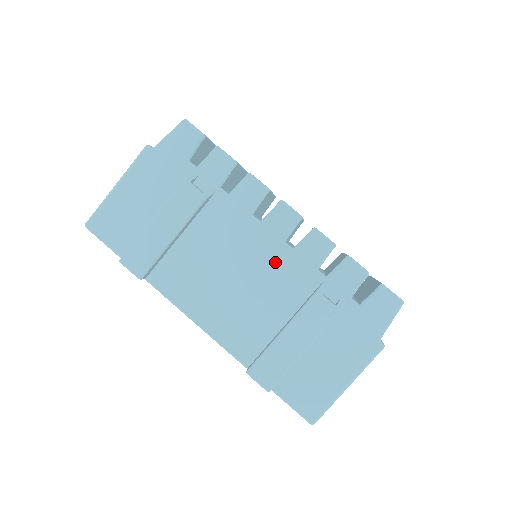
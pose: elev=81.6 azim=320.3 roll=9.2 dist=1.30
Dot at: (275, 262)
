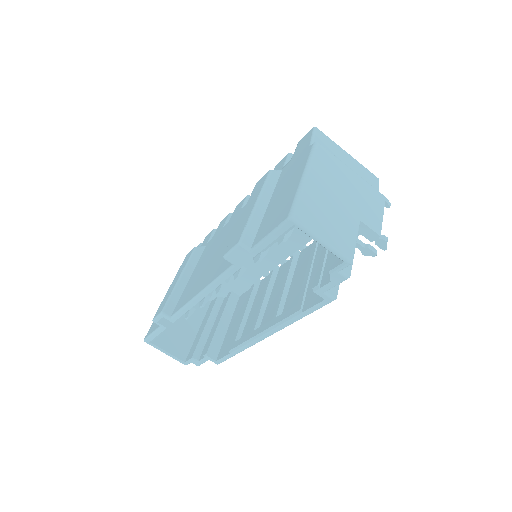
Dot at: (238, 218)
